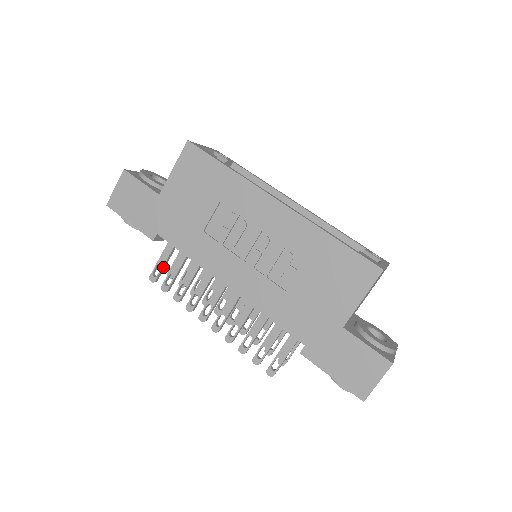
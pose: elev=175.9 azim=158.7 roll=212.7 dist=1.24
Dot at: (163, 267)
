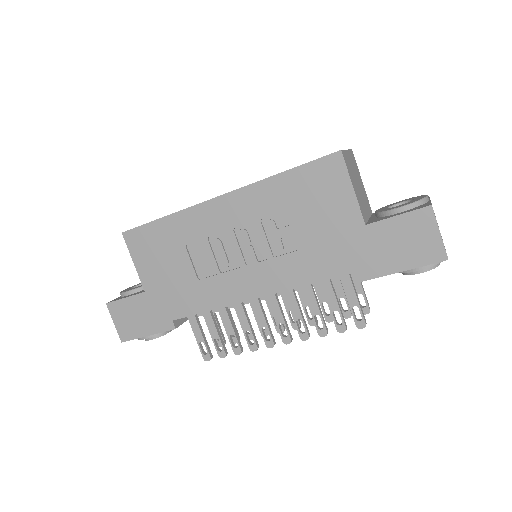
Dot at: (204, 341)
